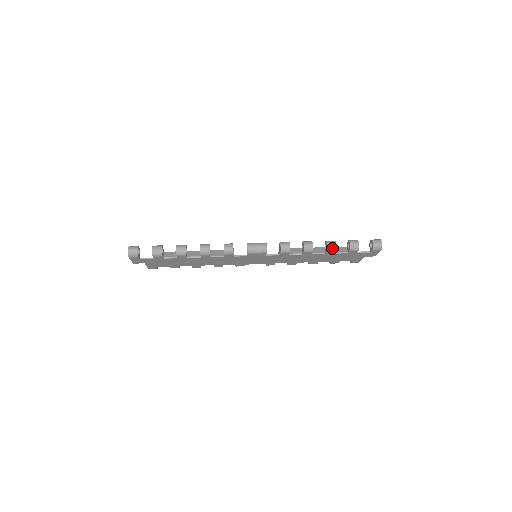
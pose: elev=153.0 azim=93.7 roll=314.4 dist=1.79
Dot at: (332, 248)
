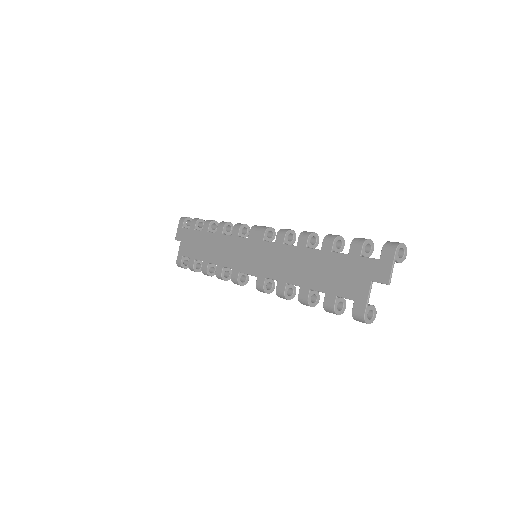
Dot at: (332, 236)
